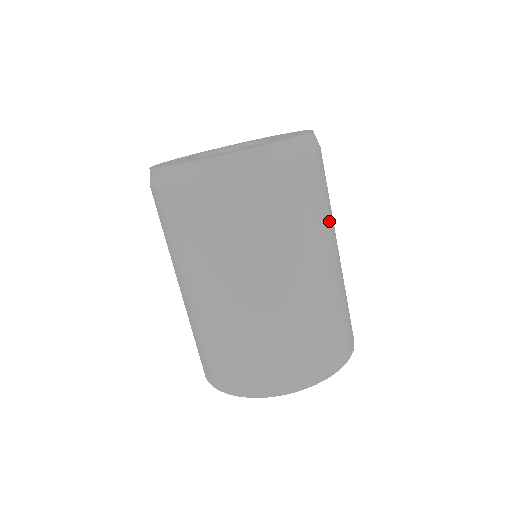
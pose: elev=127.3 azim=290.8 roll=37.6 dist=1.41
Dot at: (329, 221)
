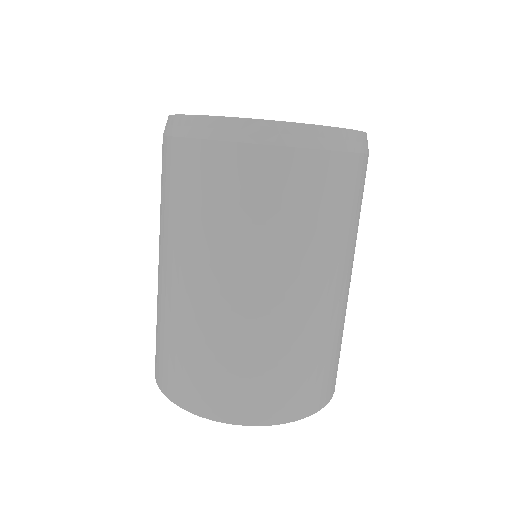
Dot at: (338, 245)
